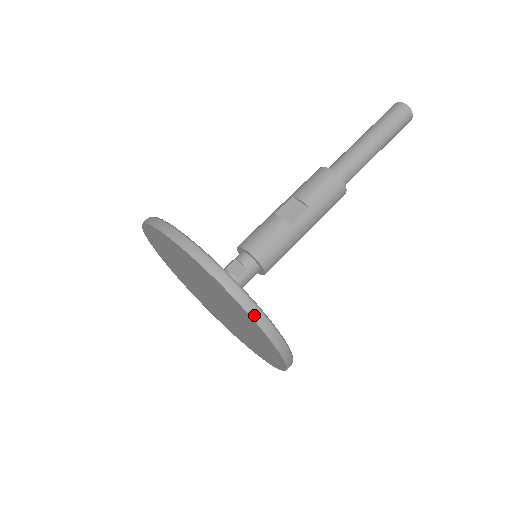
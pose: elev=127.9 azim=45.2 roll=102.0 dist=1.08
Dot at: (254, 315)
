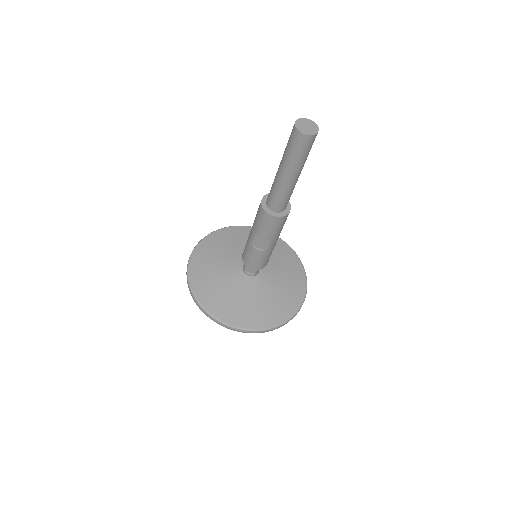
Dot at: occluded
